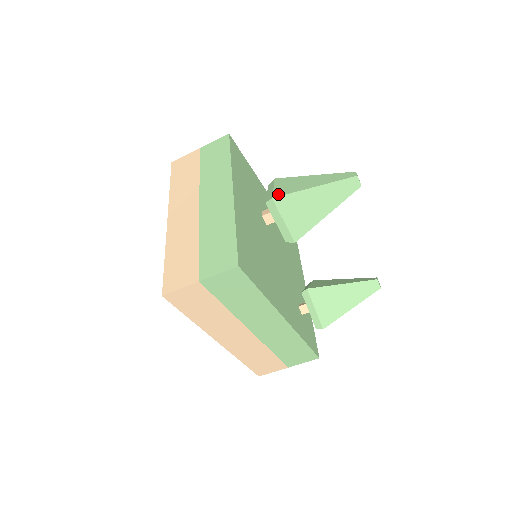
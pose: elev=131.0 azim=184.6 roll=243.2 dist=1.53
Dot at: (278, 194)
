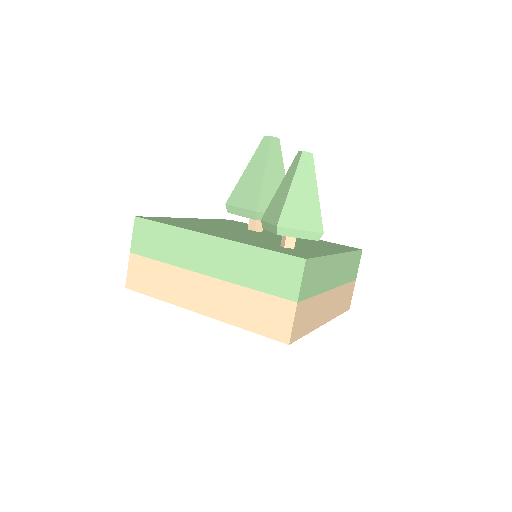
Dot at: occluded
